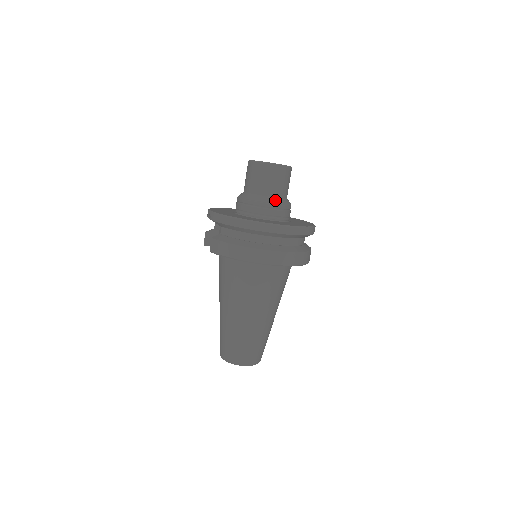
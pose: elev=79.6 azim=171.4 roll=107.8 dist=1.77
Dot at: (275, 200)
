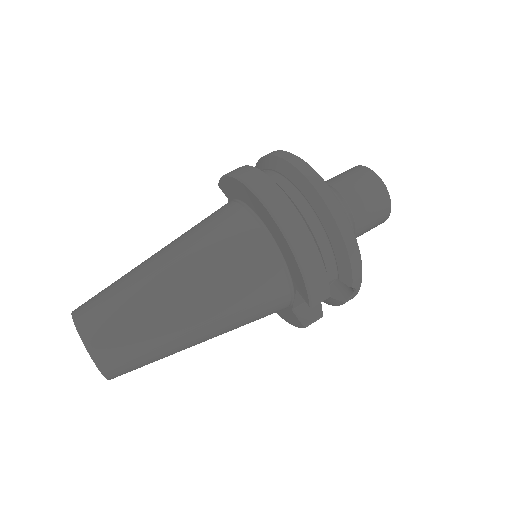
Dot at: (339, 195)
